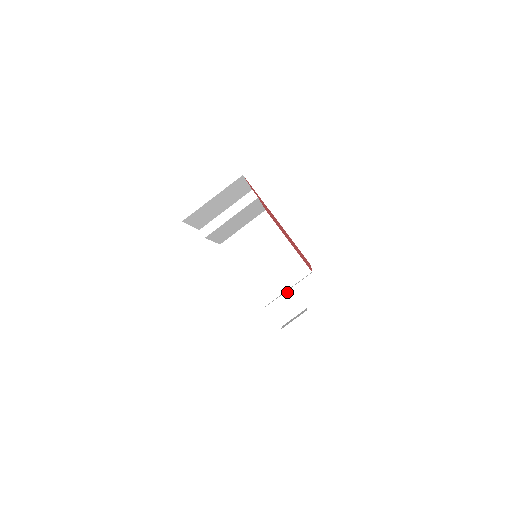
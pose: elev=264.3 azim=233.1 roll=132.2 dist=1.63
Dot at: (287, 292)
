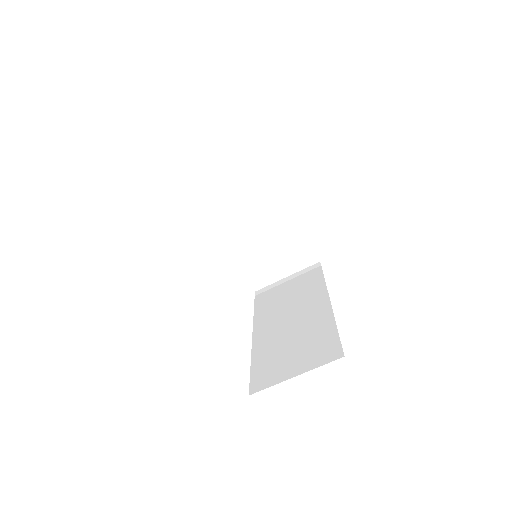
Dot at: occluded
